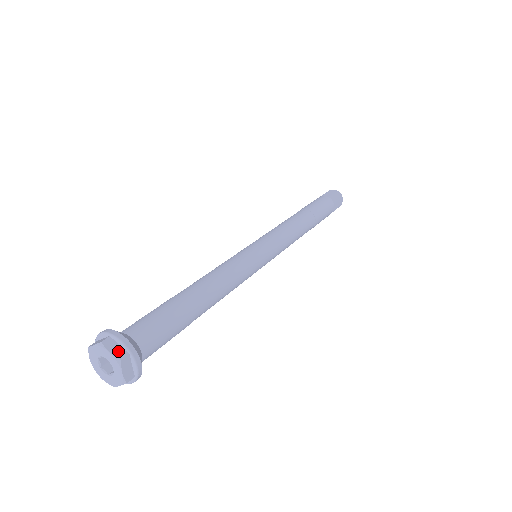
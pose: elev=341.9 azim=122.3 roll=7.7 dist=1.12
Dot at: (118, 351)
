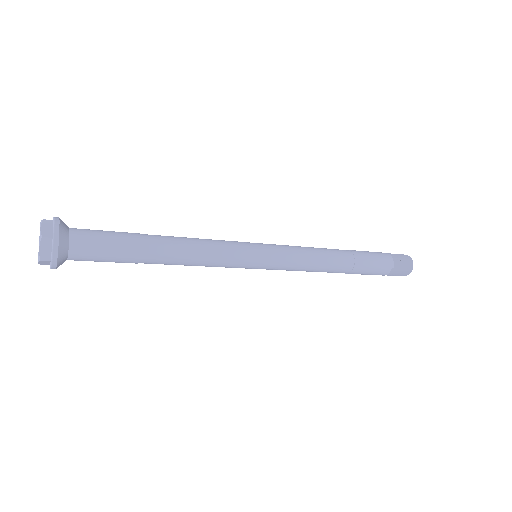
Dot at: (47, 231)
